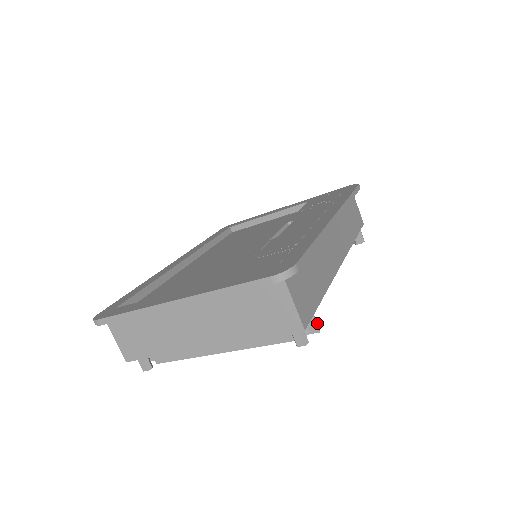
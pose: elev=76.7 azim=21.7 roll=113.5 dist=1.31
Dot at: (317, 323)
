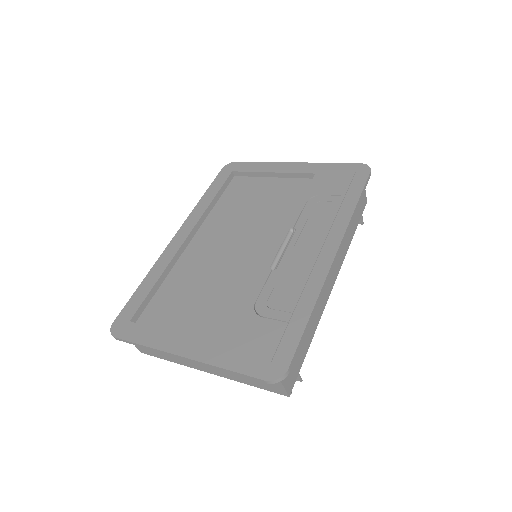
Dot at: occluded
